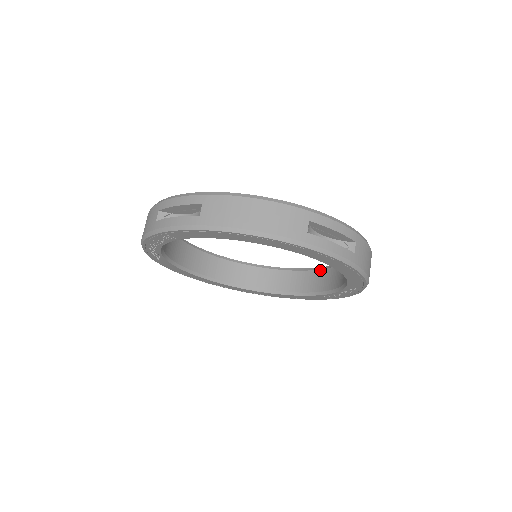
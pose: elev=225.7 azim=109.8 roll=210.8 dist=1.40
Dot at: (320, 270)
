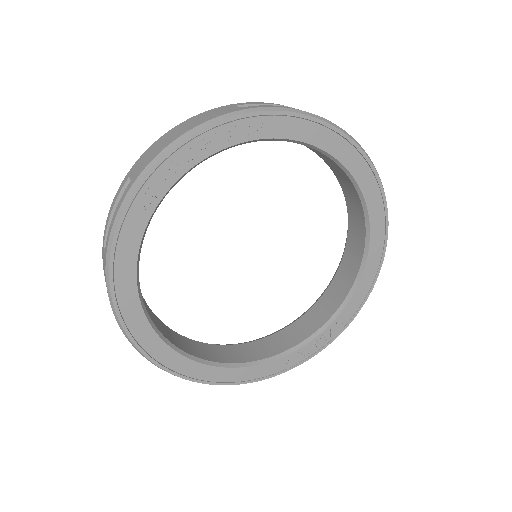
Dot at: (264, 338)
